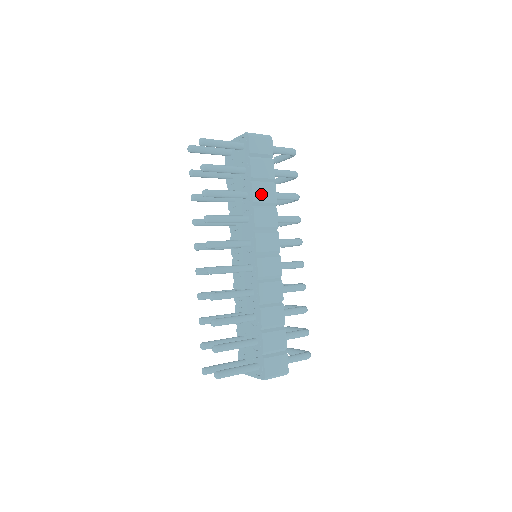
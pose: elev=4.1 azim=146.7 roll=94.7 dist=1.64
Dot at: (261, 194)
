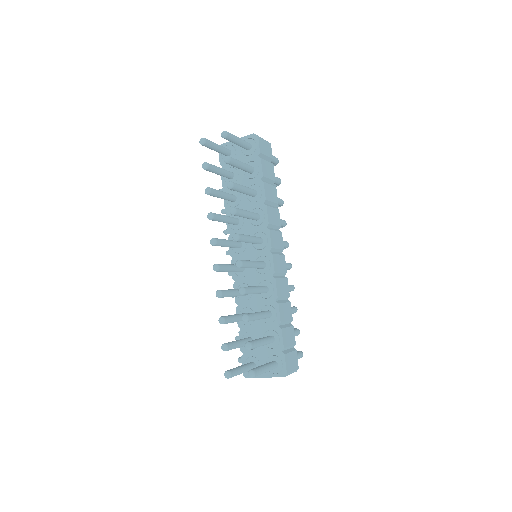
Dot at: (269, 193)
